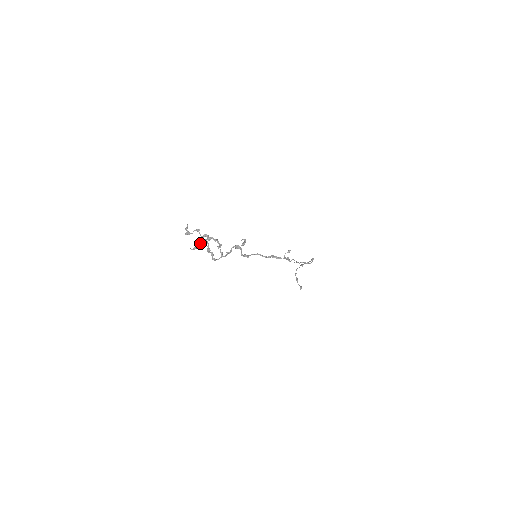
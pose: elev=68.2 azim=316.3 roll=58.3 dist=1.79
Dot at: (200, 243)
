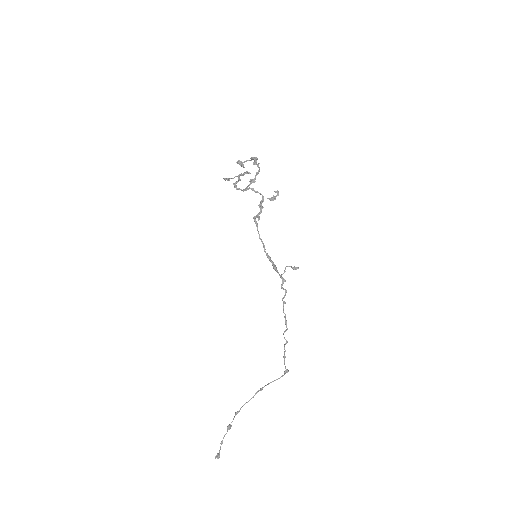
Dot at: occluded
